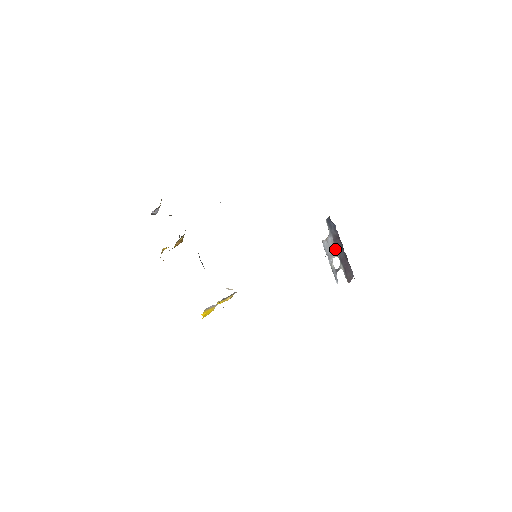
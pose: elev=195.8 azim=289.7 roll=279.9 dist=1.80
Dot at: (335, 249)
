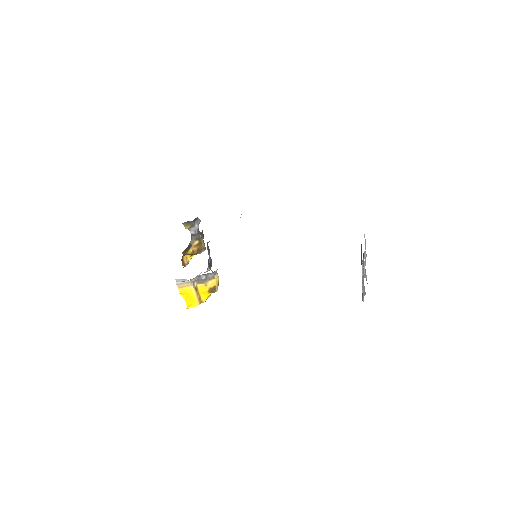
Dot at: occluded
